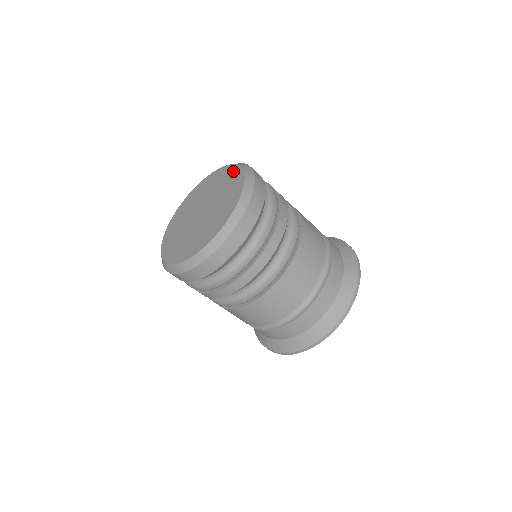
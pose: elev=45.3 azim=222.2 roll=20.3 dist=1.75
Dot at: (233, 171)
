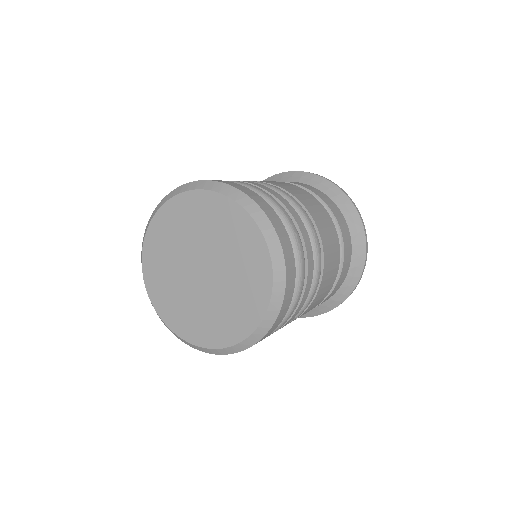
Dot at: (260, 256)
